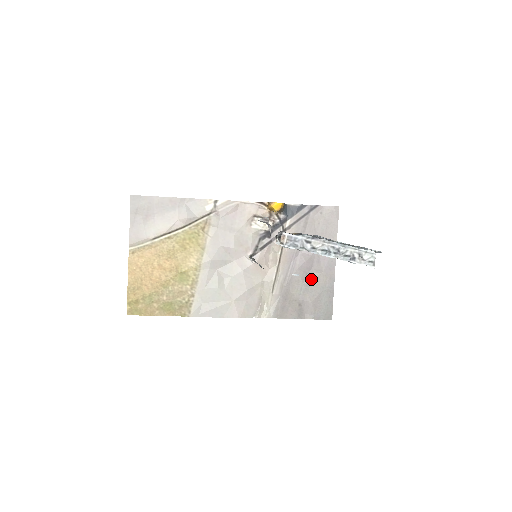
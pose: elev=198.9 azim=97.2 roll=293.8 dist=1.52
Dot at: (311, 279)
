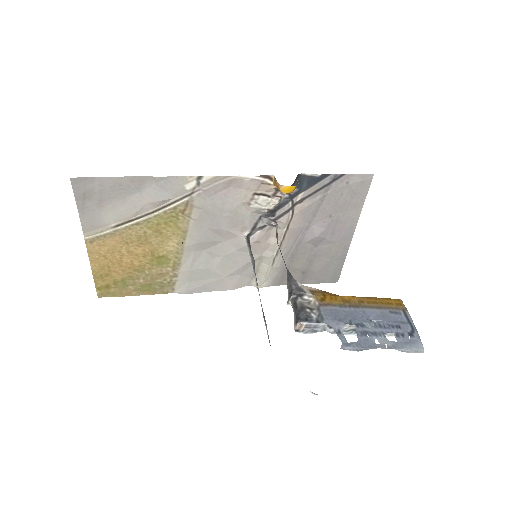
Dot at: (321, 250)
